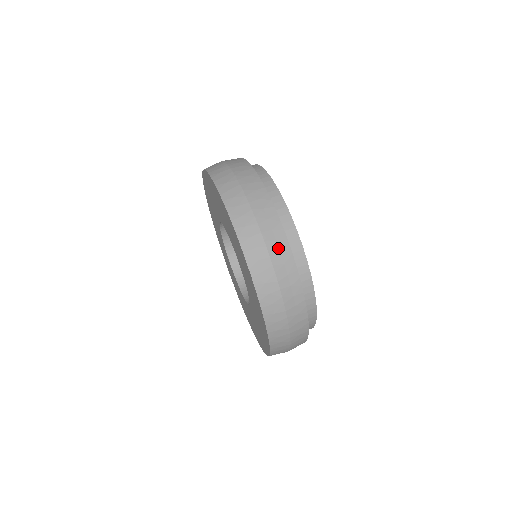
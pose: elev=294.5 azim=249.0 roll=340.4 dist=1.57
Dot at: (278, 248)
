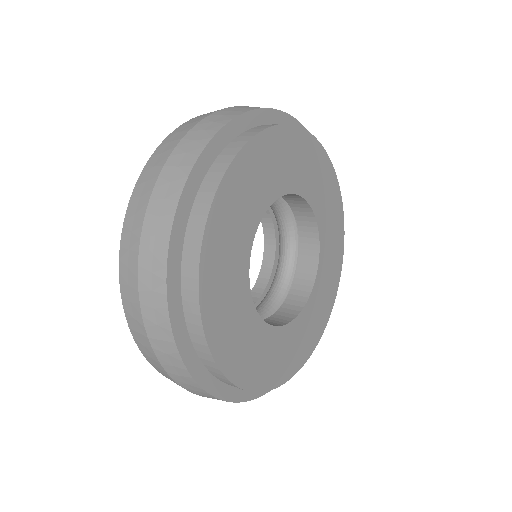
Dot at: (227, 113)
